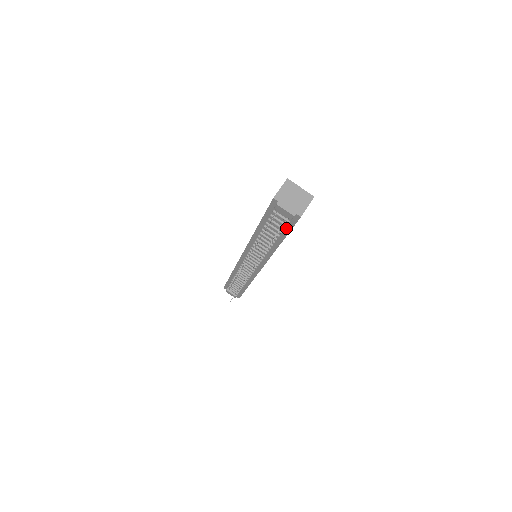
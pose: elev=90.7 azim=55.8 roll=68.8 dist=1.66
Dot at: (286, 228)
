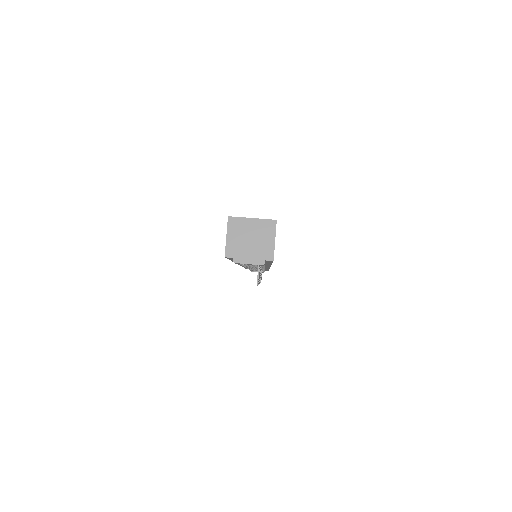
Dot at: (265, 262)
